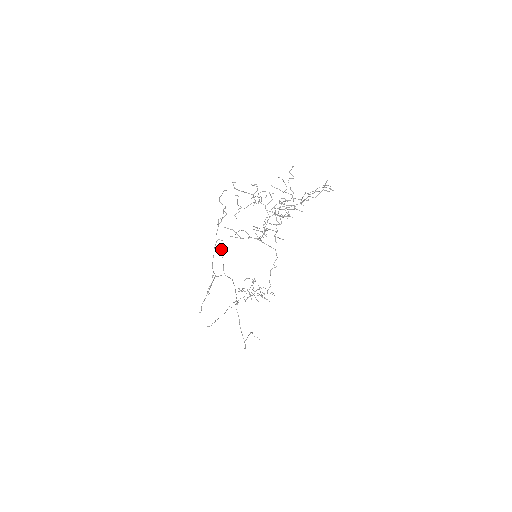
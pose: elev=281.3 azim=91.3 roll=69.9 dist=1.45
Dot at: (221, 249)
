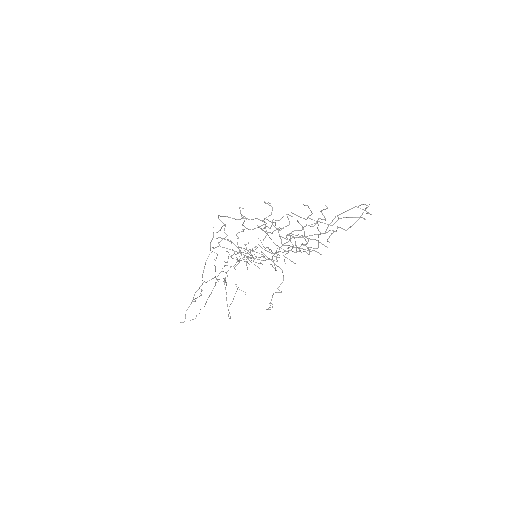
Dot at: (214, 259)
